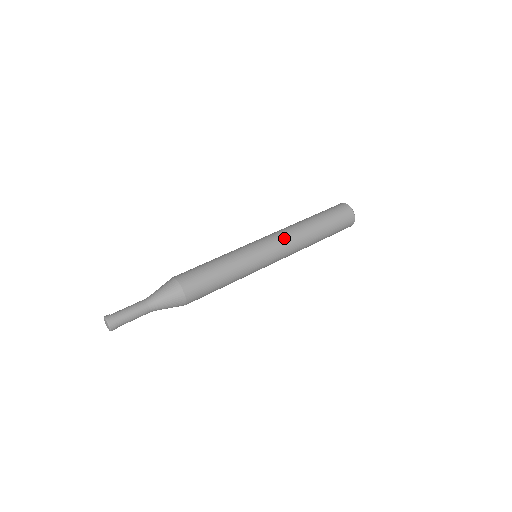
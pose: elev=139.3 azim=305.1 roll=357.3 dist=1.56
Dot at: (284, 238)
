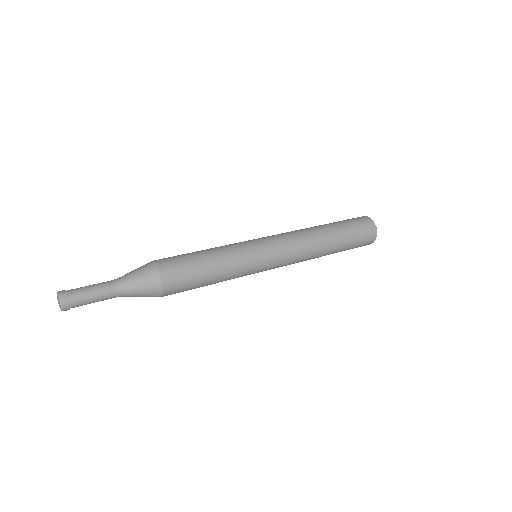
Dot at: (295, 250)
